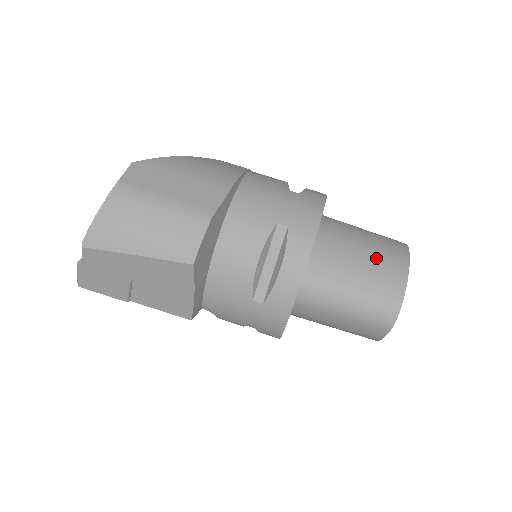
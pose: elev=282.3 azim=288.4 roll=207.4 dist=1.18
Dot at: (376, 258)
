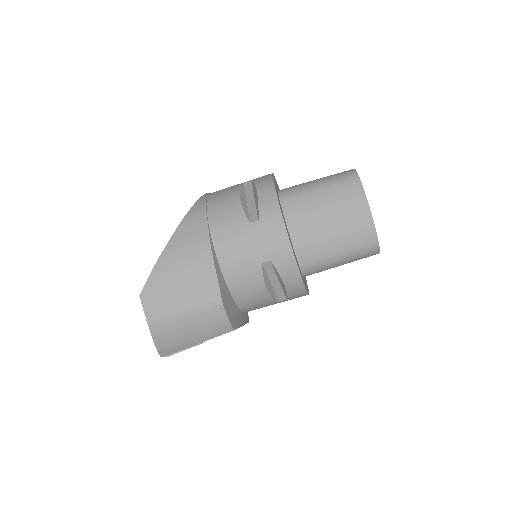
Dot at: (343, 221)
